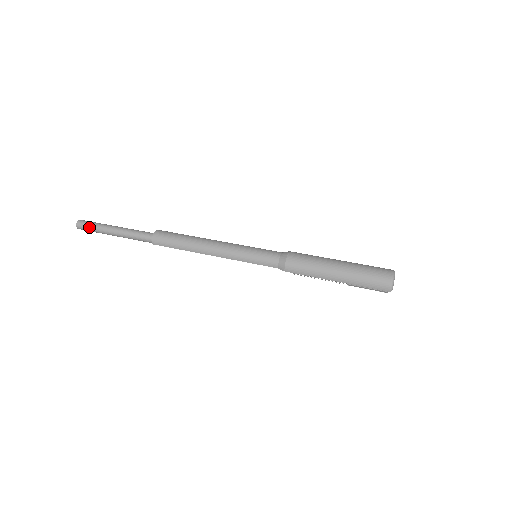
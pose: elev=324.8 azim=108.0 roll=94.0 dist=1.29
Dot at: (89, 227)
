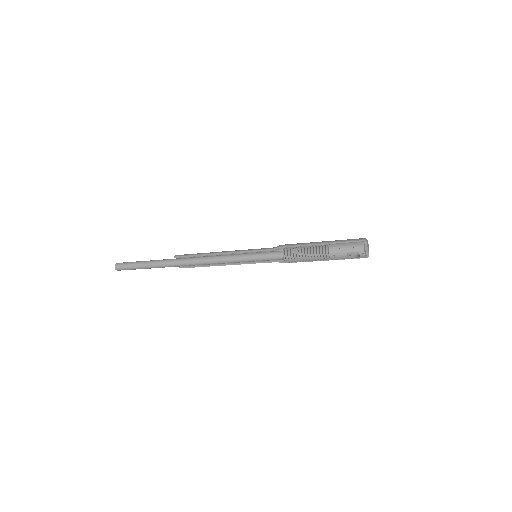
Dot at: (126, 262)
